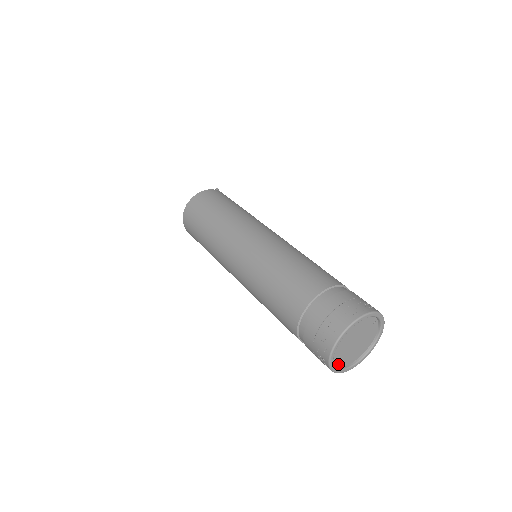
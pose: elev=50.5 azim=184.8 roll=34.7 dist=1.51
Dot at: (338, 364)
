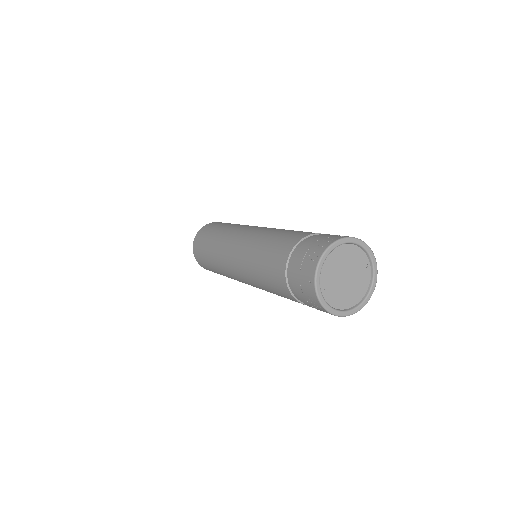
Dot at: (324, 295)
